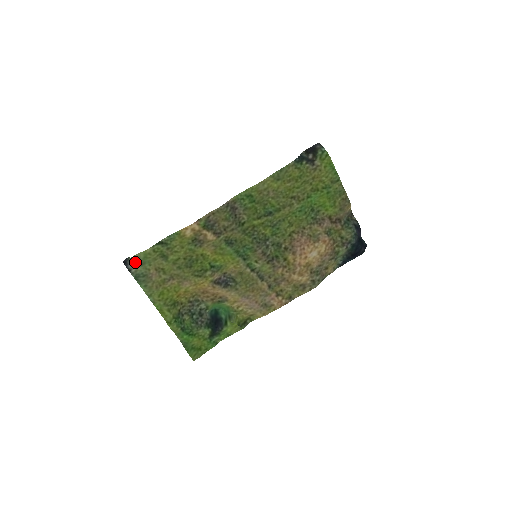
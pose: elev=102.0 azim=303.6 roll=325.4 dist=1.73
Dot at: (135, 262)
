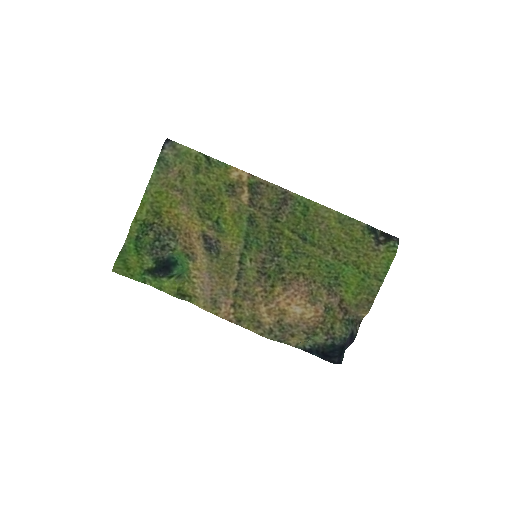
Dot at: (174, 148)
